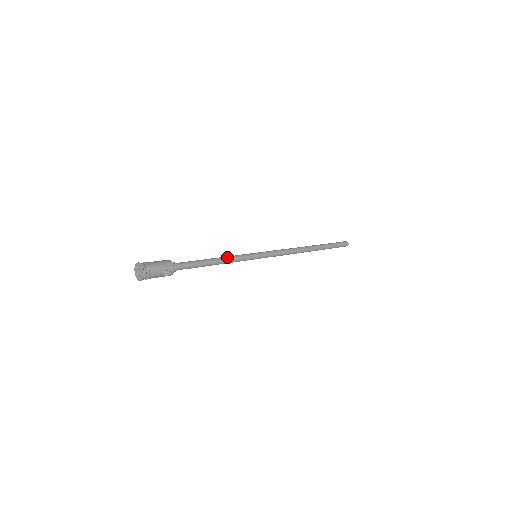
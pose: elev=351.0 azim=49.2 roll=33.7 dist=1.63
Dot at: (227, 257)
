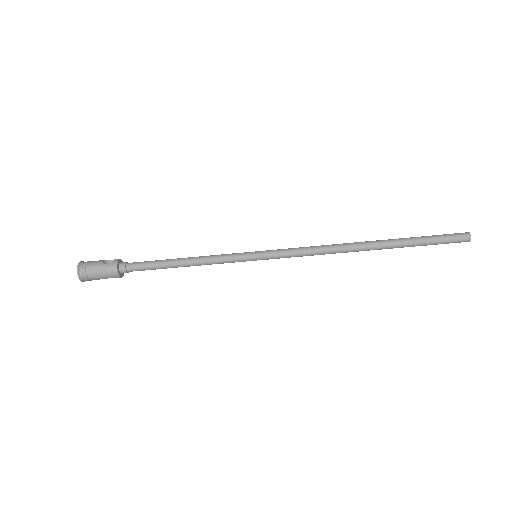
Dot at: occluded
